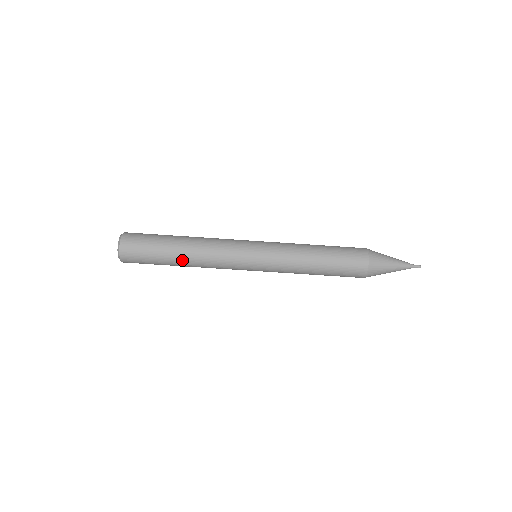
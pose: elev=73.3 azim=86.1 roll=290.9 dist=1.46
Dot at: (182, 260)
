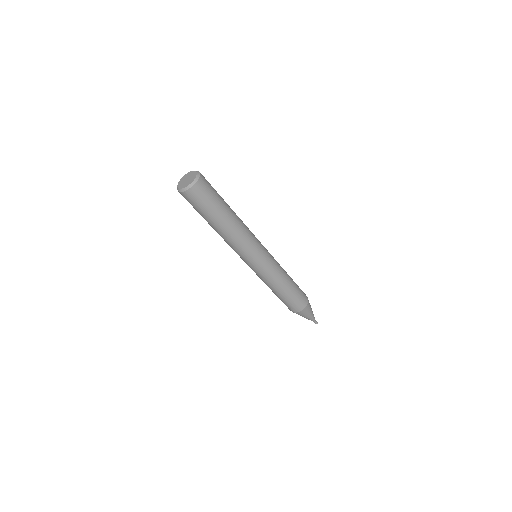
Dot at: (218, 228)
